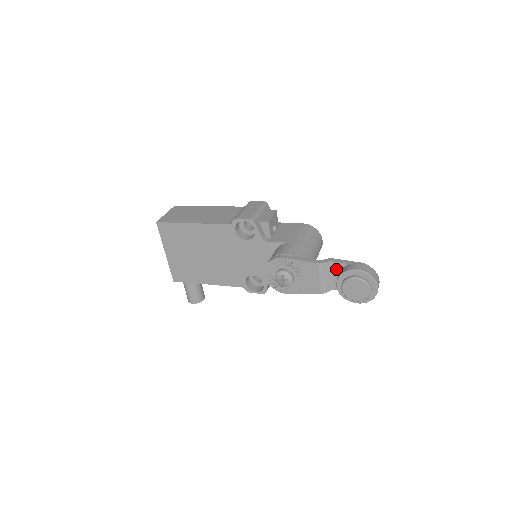
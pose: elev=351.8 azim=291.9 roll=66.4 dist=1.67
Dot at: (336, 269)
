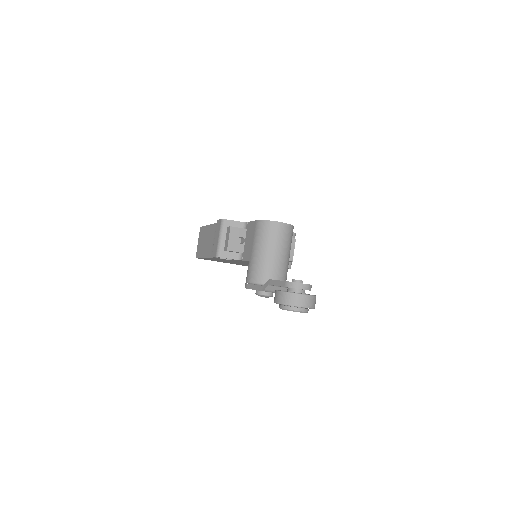
Dot at: (279, 286)
